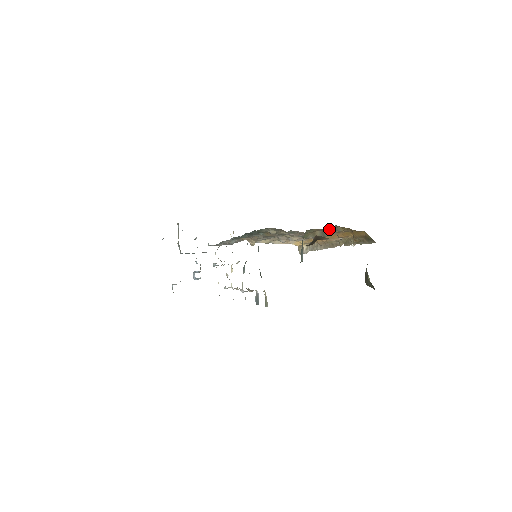
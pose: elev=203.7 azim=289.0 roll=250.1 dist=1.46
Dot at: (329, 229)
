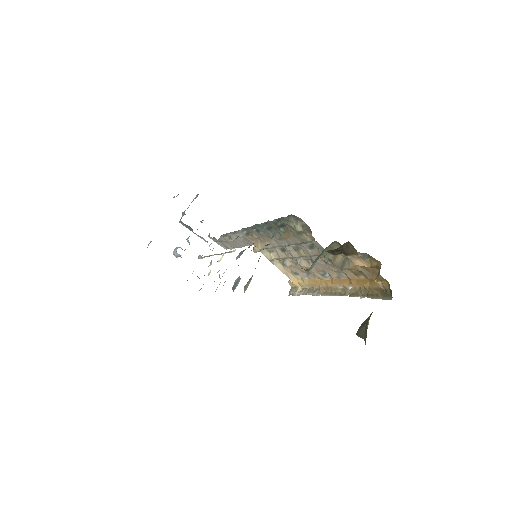
Dot at: occluded
